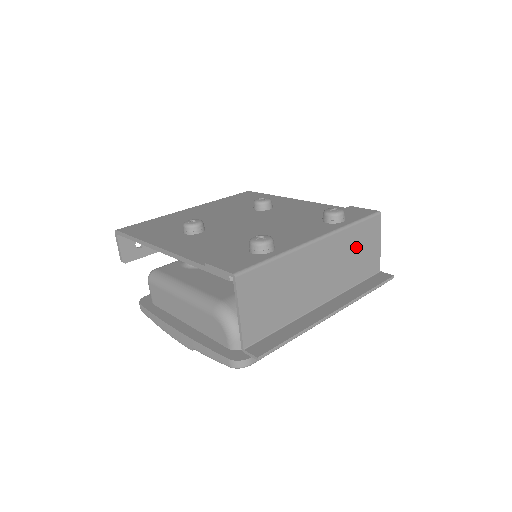
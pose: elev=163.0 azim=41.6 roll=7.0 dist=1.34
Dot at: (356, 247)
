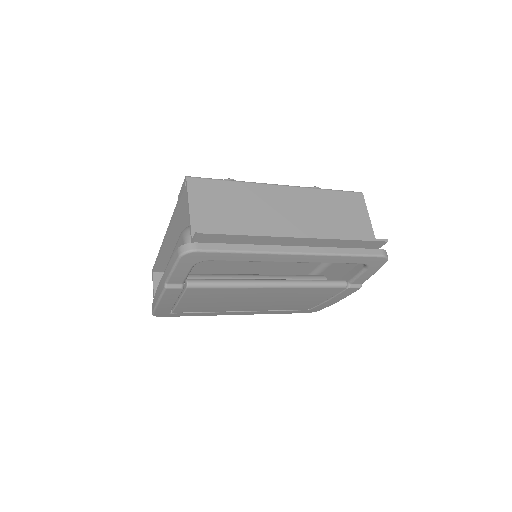
Dot at: (334, 210)
